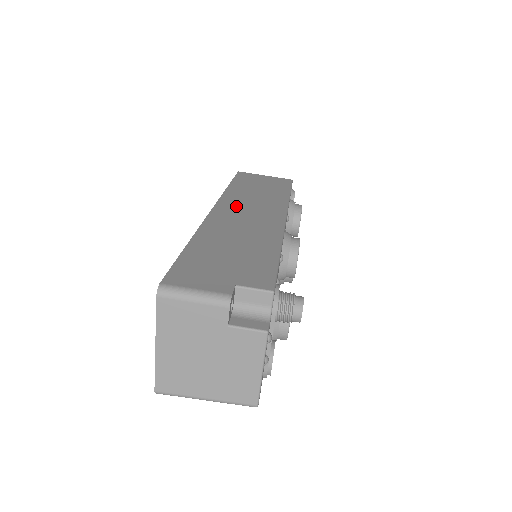
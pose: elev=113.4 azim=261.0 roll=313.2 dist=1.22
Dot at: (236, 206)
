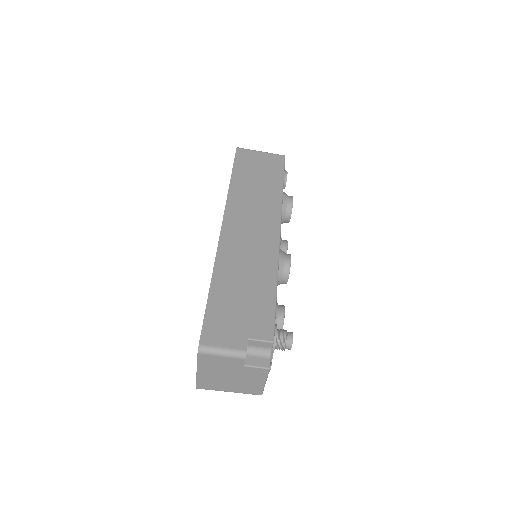
Dot at: (240, 219)
